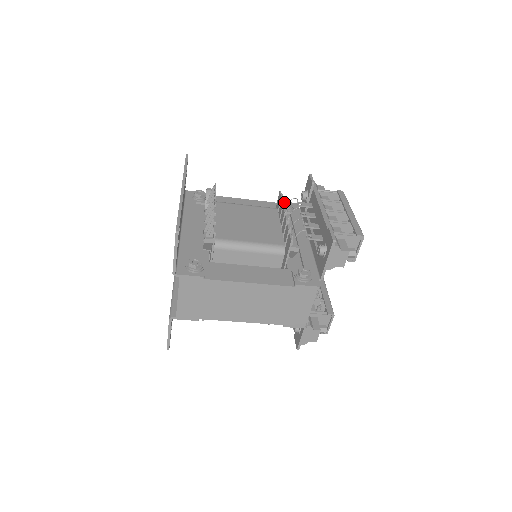
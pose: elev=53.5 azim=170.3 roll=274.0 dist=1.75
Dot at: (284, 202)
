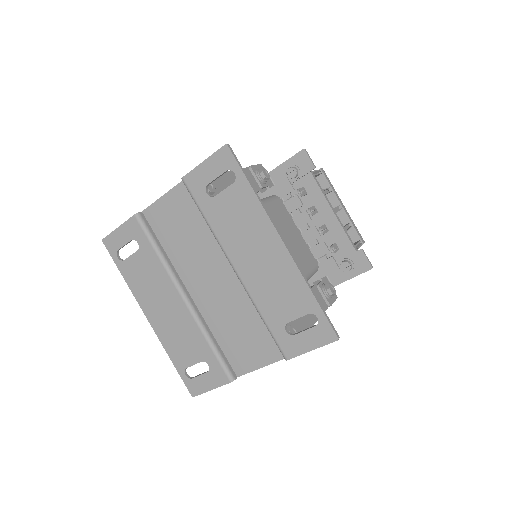
Dot at: occluded
